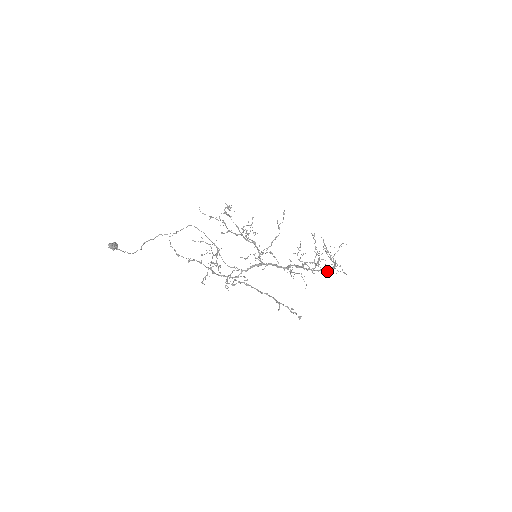
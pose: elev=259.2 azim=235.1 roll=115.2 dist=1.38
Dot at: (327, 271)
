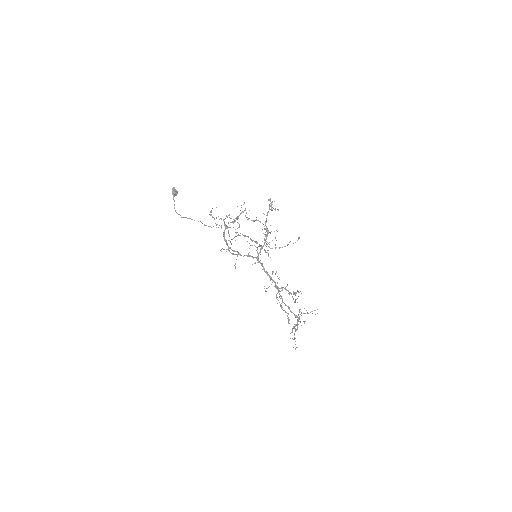
Dot at: (295, 301)
